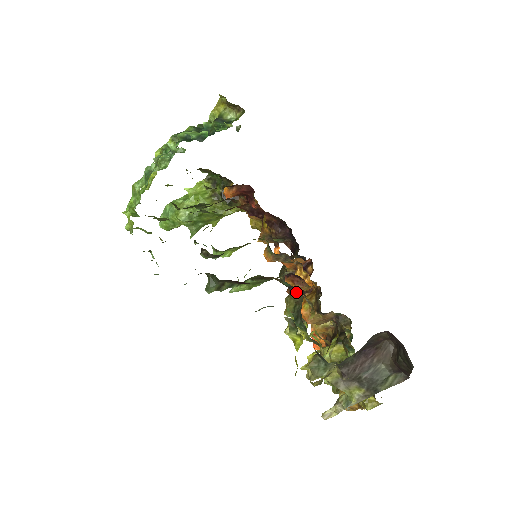
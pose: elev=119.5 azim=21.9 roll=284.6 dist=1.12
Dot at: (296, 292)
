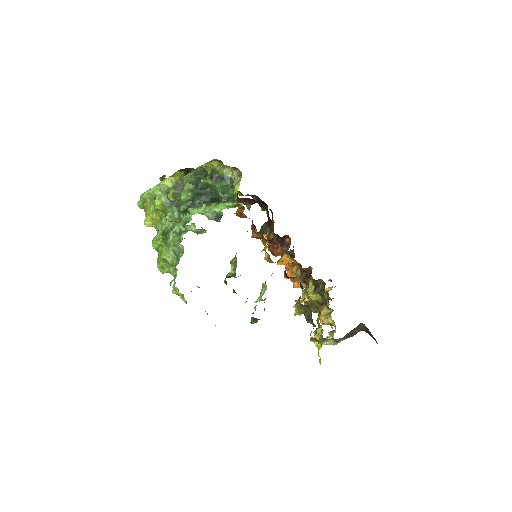
Dot at: (306, 306)
